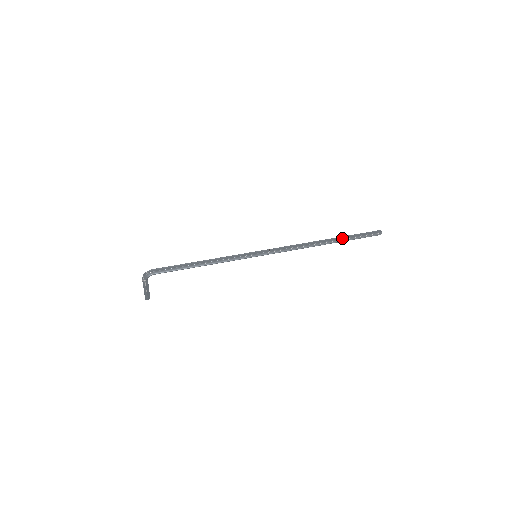
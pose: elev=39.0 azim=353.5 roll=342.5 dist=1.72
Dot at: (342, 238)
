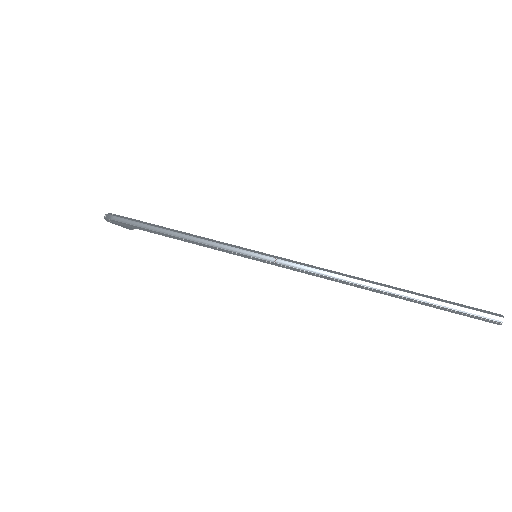
Dot at: (412, 297)
